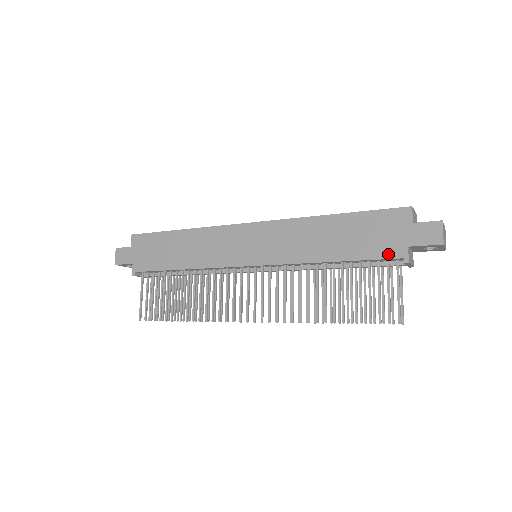
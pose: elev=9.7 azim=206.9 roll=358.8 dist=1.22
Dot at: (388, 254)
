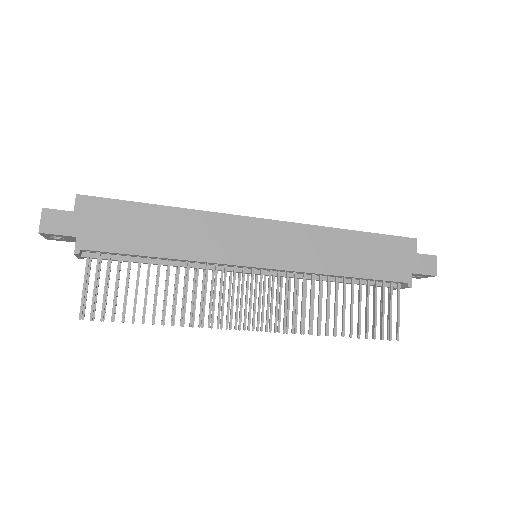
Dot at: (397, 277)
